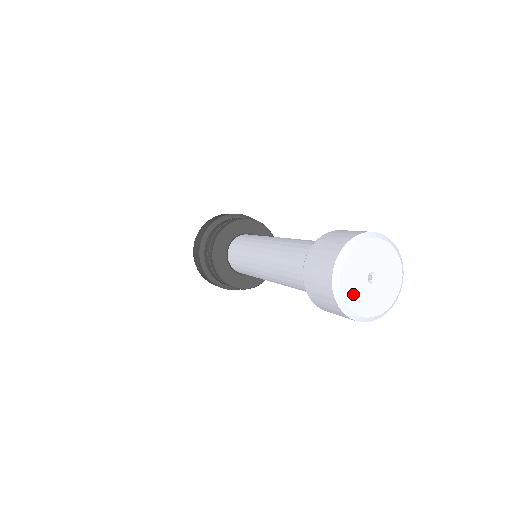
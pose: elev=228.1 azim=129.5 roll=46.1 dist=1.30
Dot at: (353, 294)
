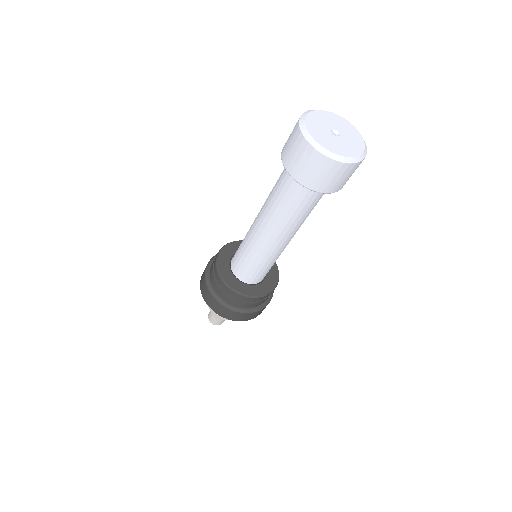
Dot at: (320, 136)
